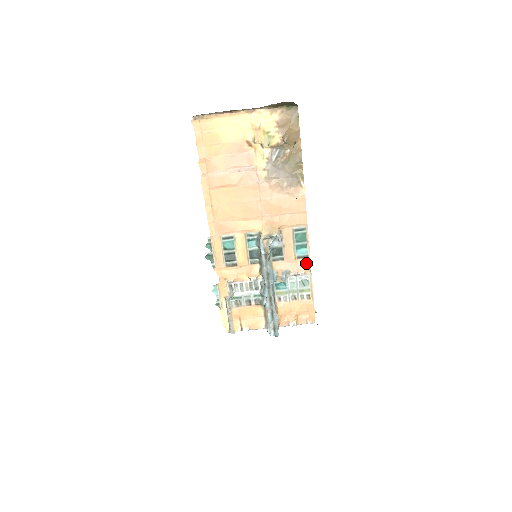
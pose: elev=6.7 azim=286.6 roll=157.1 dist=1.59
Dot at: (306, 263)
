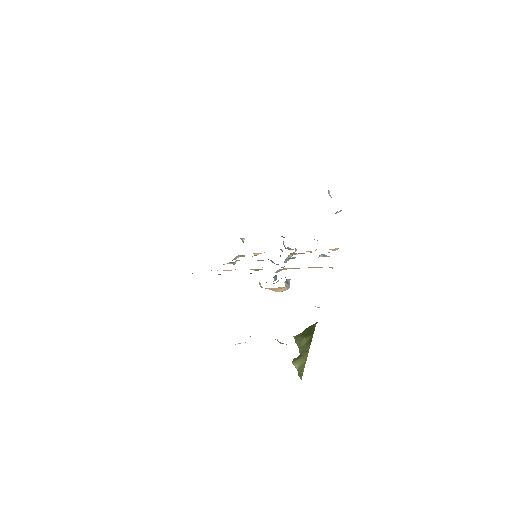
Dot at: occluded
